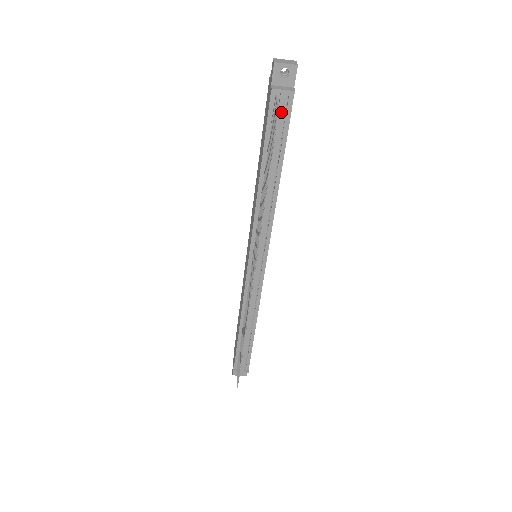
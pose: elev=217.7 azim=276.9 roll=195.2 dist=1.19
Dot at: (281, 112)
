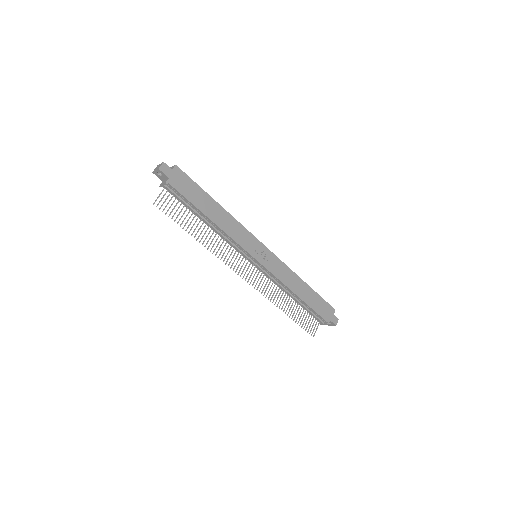
Dot at: (173, 193)
